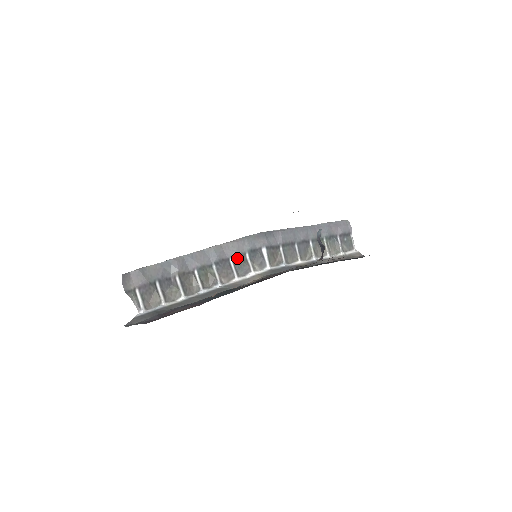
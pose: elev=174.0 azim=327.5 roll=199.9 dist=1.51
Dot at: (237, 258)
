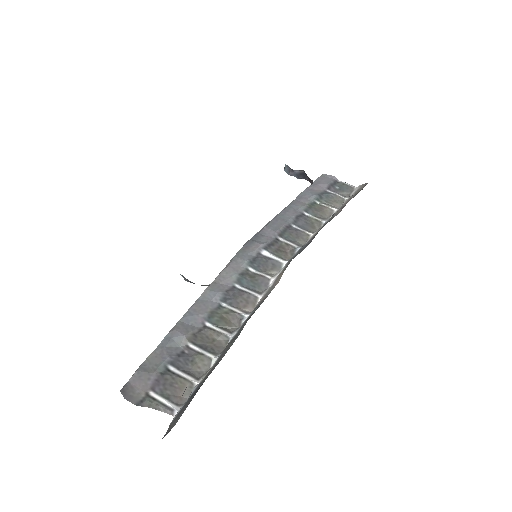
Dot at: (242, 279)
